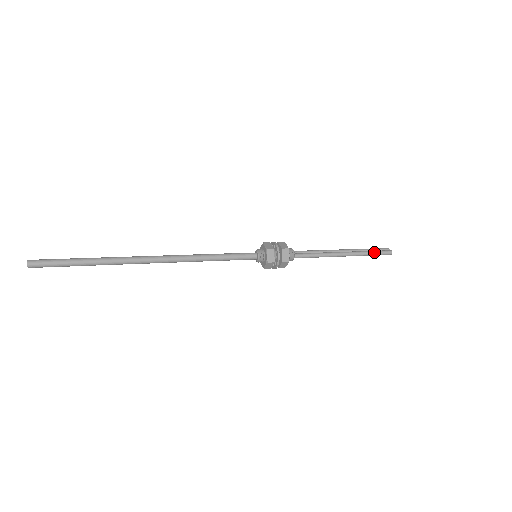
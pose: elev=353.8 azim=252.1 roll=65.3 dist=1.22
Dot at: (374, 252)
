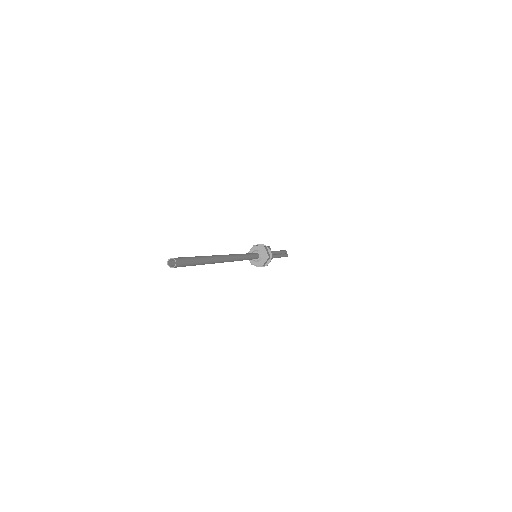
Dot at: (285, 256)
